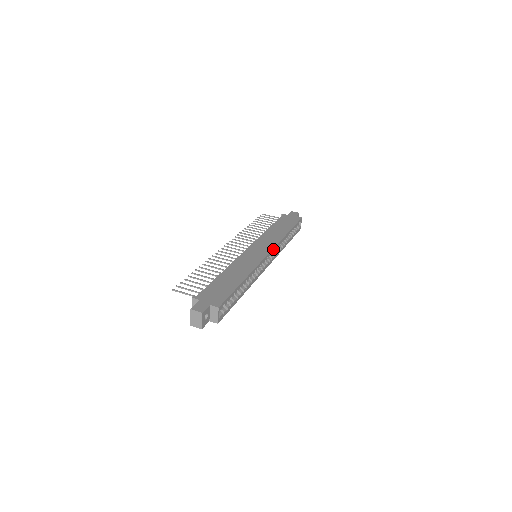
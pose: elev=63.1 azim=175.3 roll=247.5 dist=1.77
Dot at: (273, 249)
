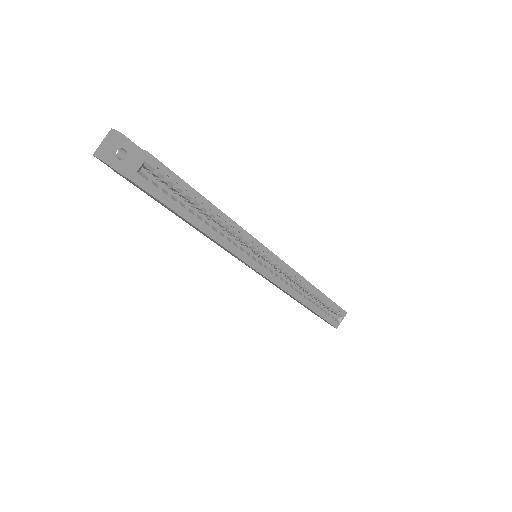
Dot at: (284, 263)
